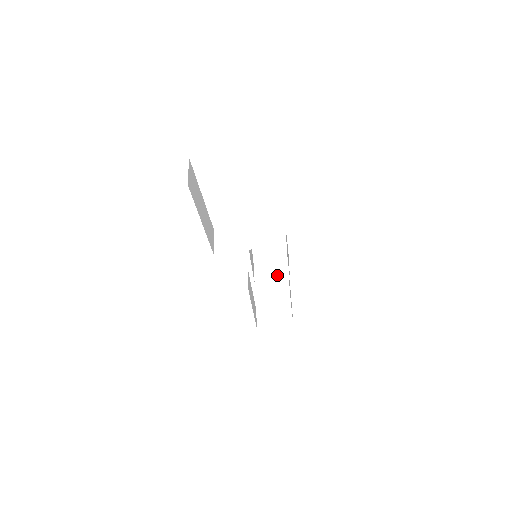
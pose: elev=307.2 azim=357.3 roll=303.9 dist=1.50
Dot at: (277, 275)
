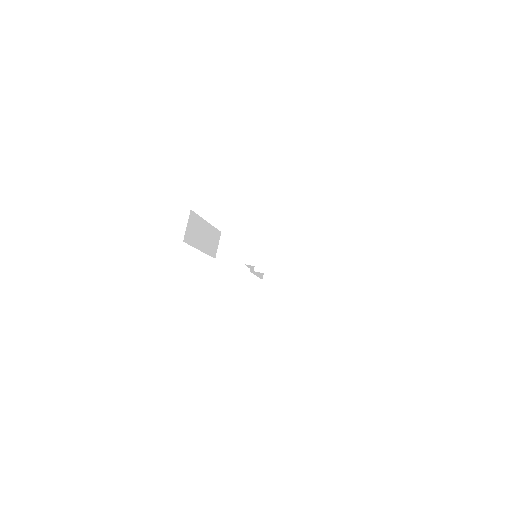
Dot at: (274, 269)
